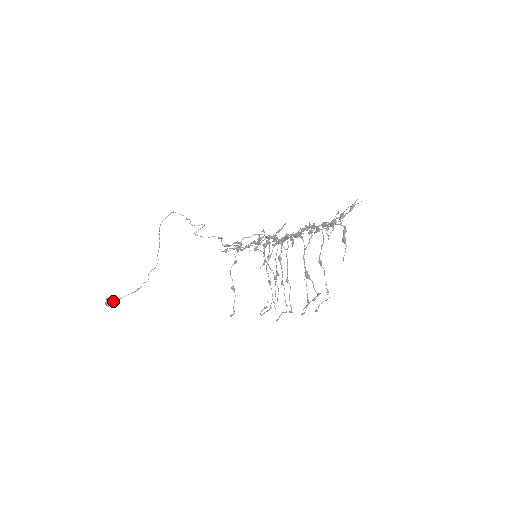
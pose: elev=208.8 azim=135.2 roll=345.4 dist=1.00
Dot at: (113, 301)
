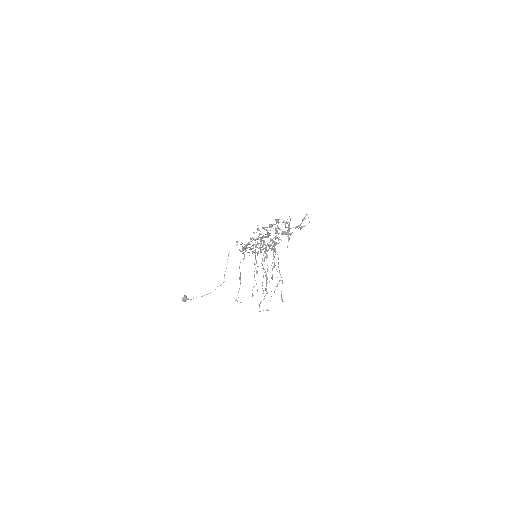
Dot at: (187, 298)
